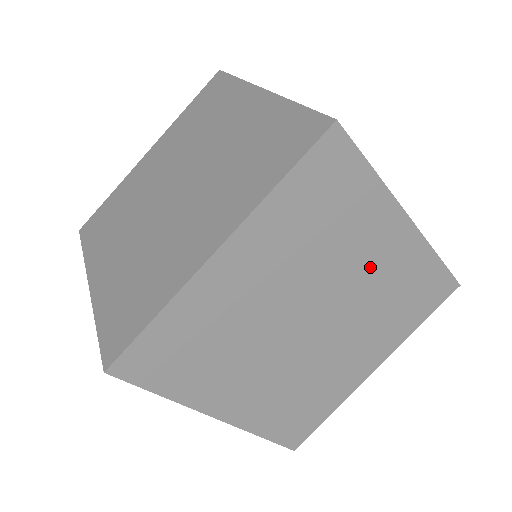
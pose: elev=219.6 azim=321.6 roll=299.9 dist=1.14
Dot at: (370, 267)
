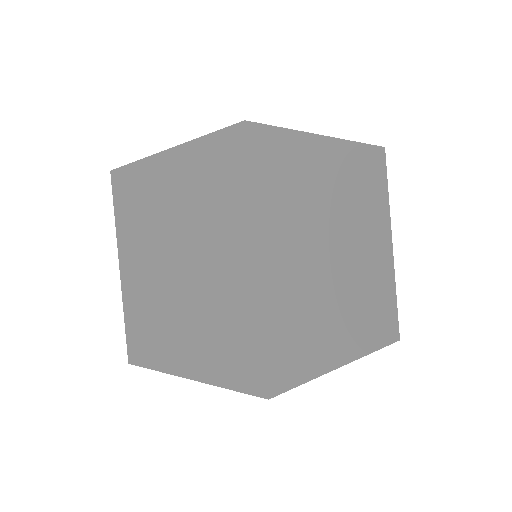
Dot at: (371, 252)
